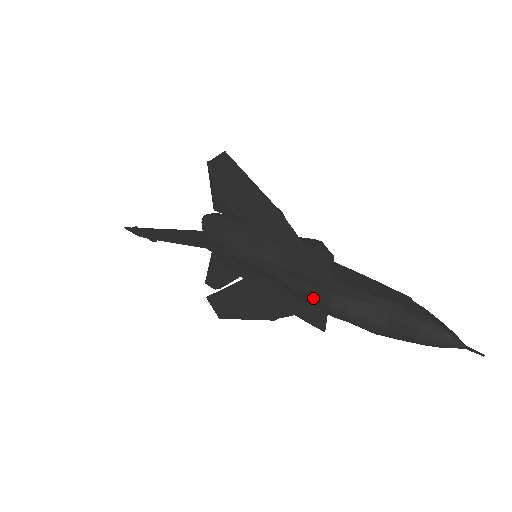
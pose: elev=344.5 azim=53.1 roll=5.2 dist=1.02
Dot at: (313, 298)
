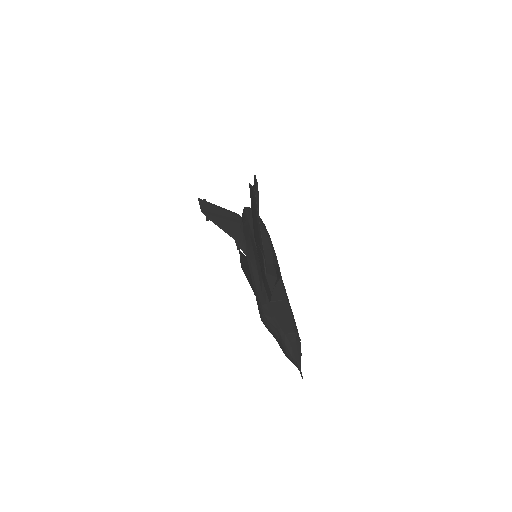
Dot at: (258, 307)
